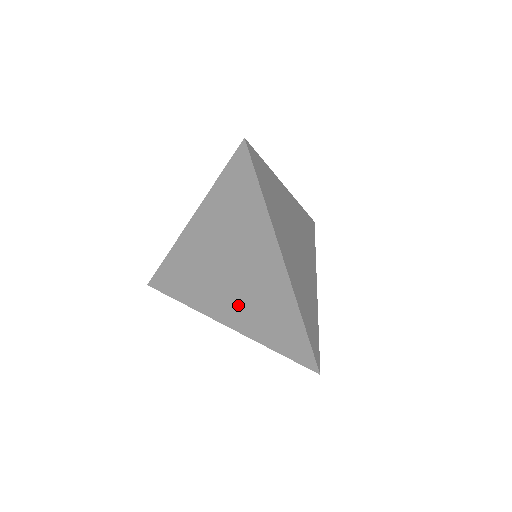
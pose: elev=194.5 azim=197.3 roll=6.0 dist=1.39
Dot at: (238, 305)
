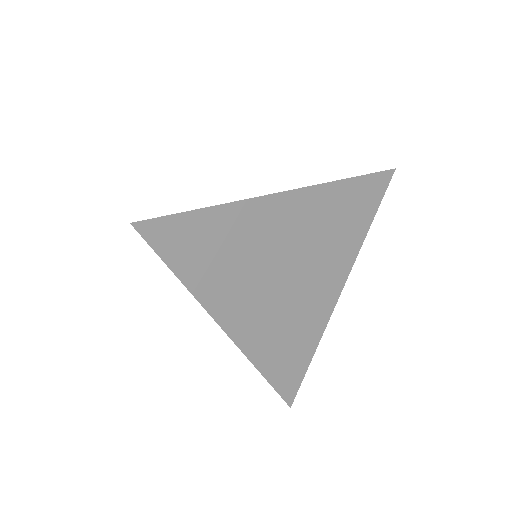
Dot at: occluded
